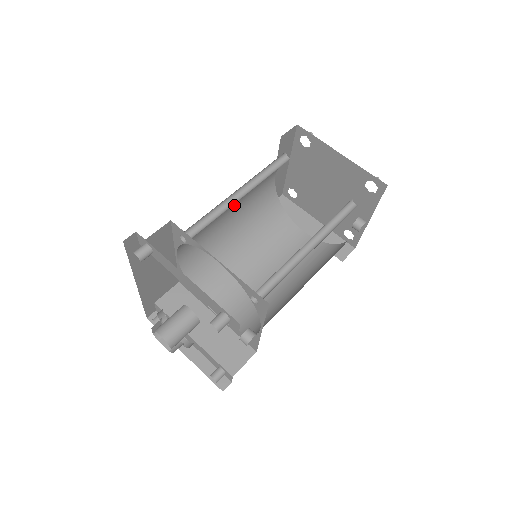
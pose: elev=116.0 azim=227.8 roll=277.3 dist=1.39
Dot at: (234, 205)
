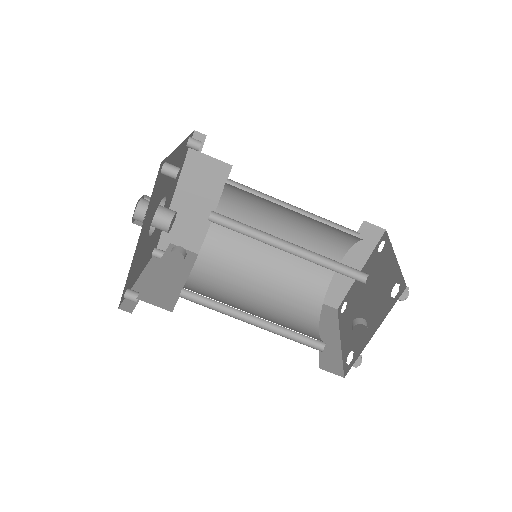
Dot at: (286, 235)
